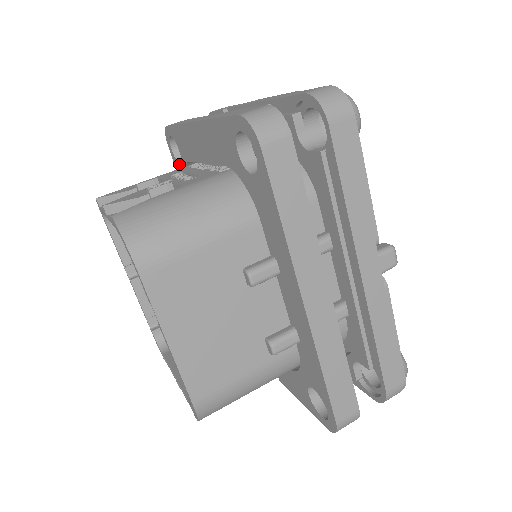
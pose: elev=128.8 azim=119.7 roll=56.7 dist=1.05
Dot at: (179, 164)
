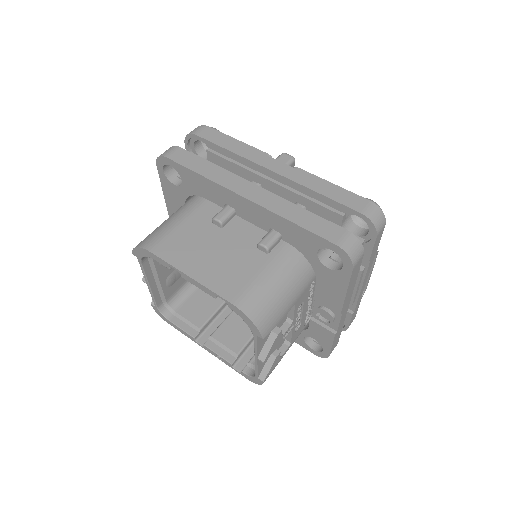
Dot at: occluded
